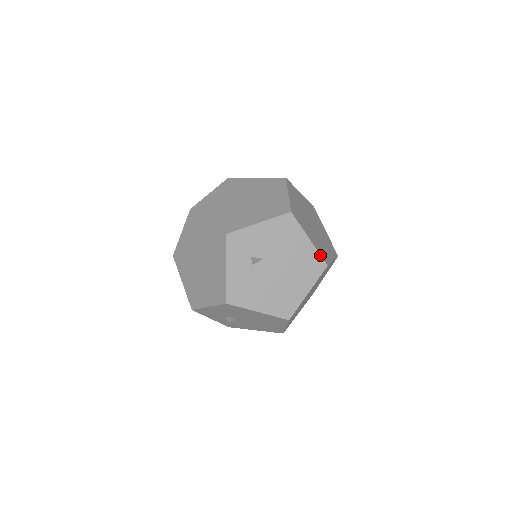
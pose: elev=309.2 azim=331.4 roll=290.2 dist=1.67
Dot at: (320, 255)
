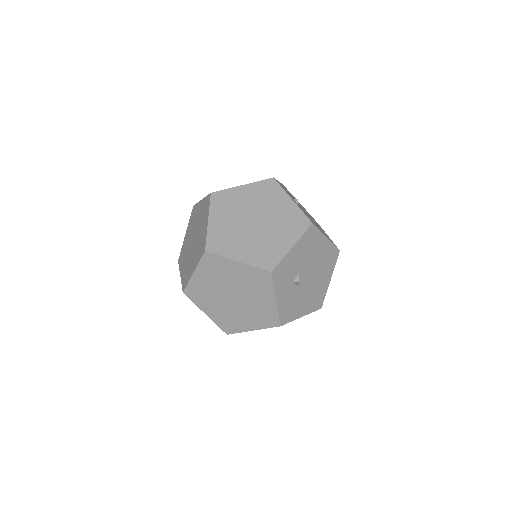
Dot at: occluded
